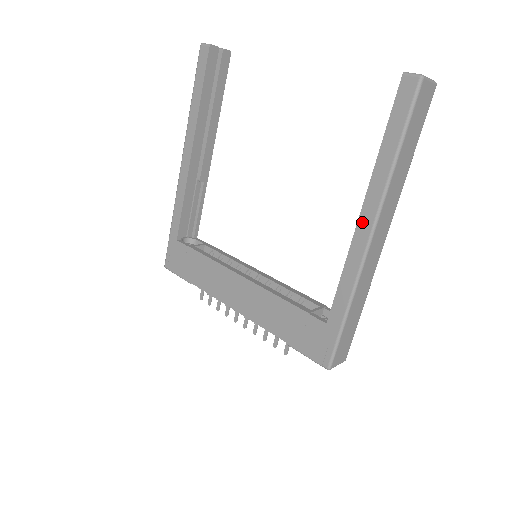
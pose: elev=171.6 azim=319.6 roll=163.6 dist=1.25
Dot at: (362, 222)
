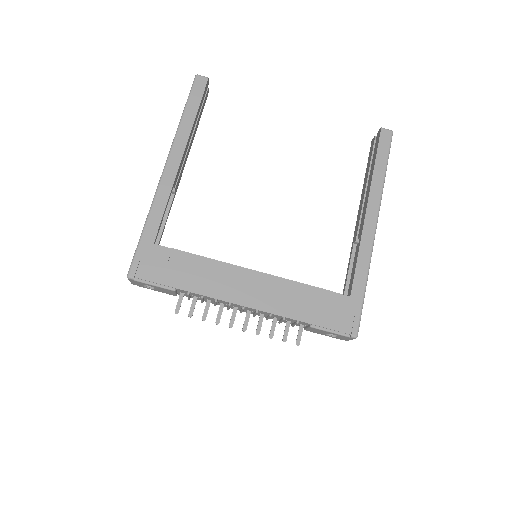
Dot at: (369, 215)
